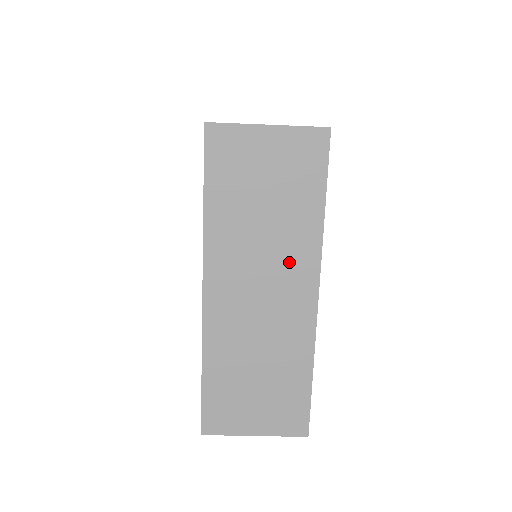
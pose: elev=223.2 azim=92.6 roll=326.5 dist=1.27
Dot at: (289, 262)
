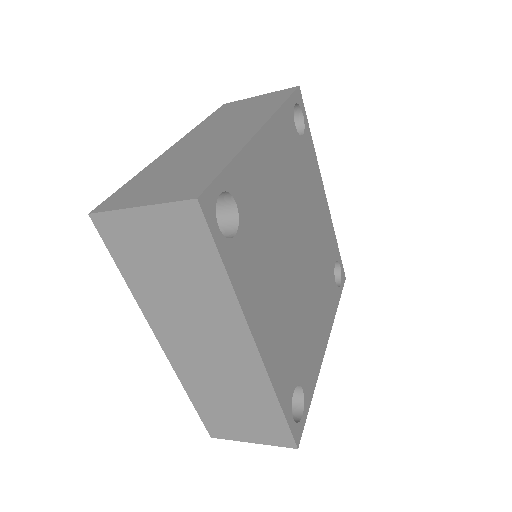
Dot at: (217, 321)
